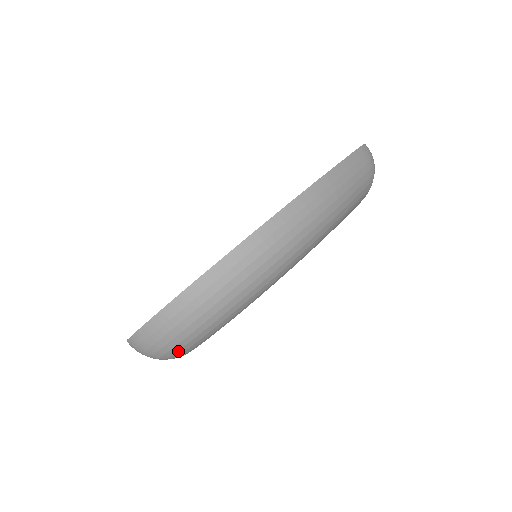
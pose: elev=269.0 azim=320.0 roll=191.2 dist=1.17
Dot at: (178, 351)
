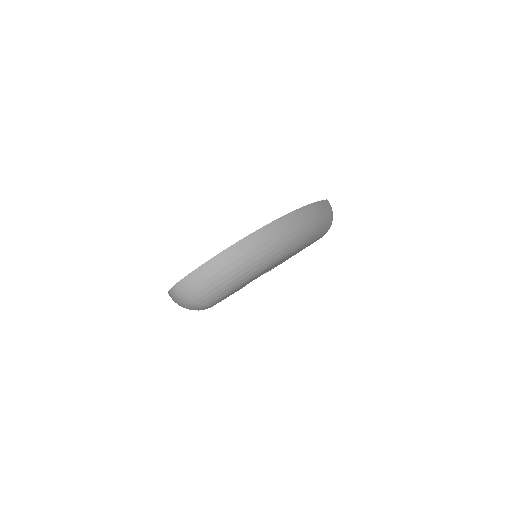
Dot at: (211, 296)
